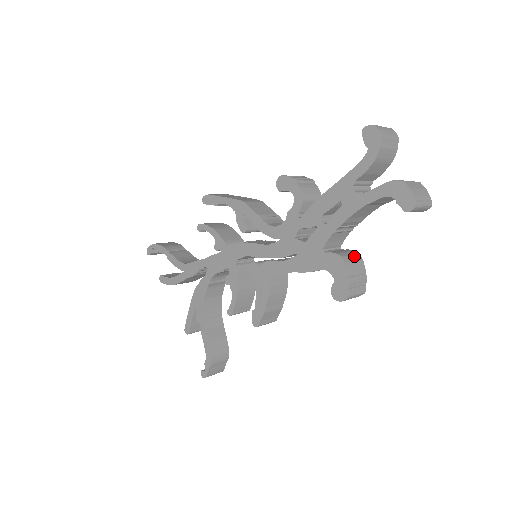
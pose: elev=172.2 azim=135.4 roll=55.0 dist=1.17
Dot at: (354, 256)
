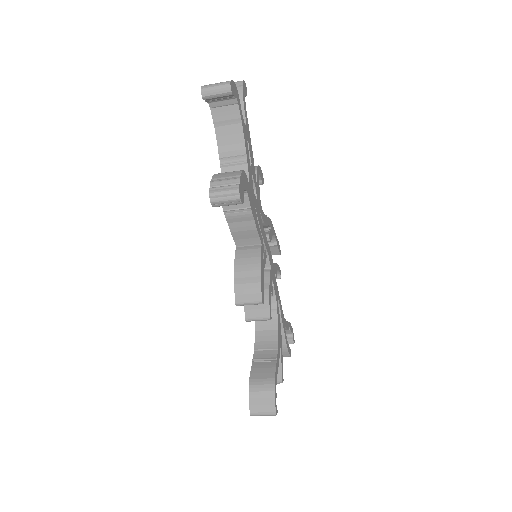
Dot at: (234, 171)
